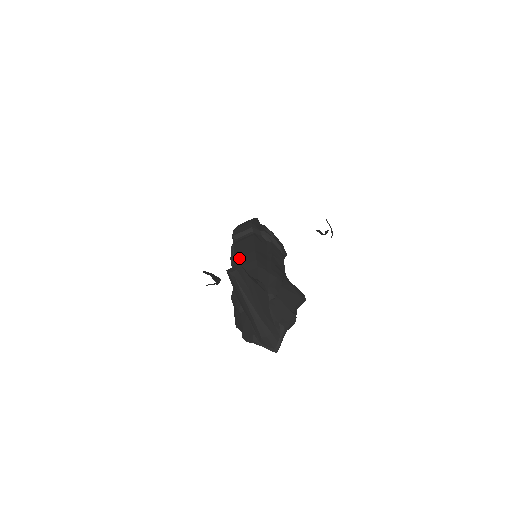
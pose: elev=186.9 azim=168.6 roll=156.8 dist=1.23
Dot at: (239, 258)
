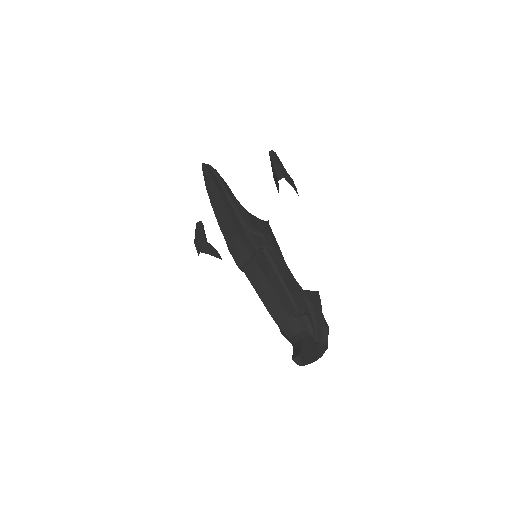
Dot at: (269, 305)
